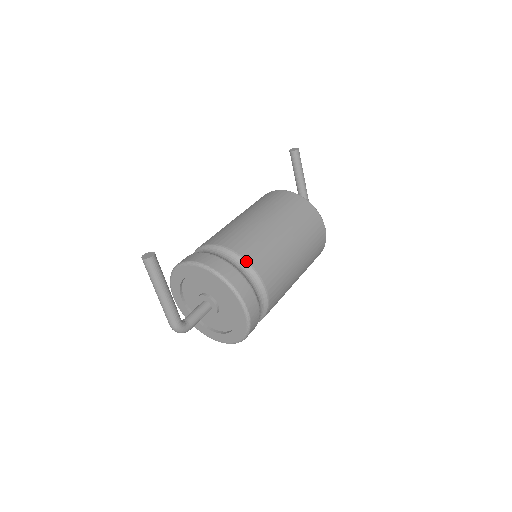
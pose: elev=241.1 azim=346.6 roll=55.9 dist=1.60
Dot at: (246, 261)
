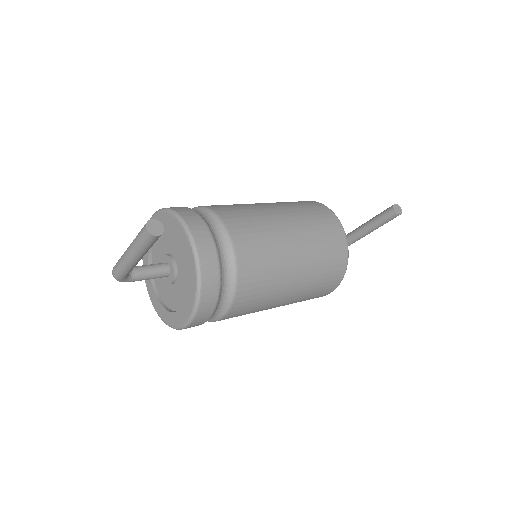
Dot at: (236, 288)
